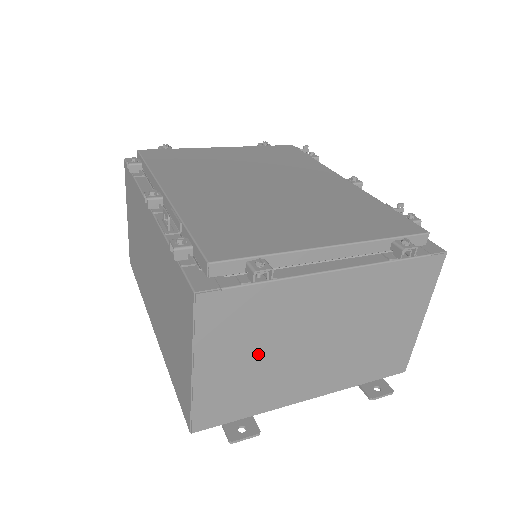
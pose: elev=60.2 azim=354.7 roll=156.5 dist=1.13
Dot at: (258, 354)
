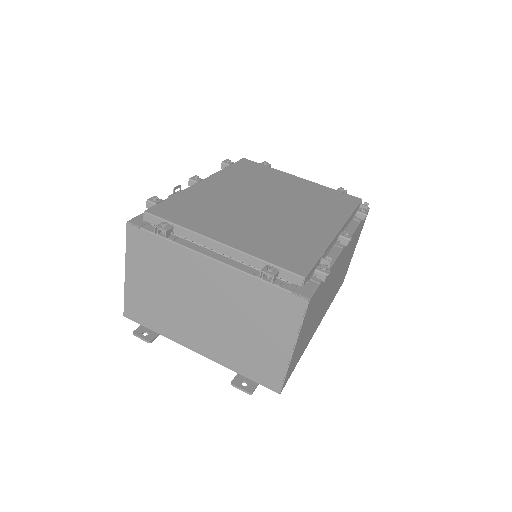
Dot at: (161, 288)
